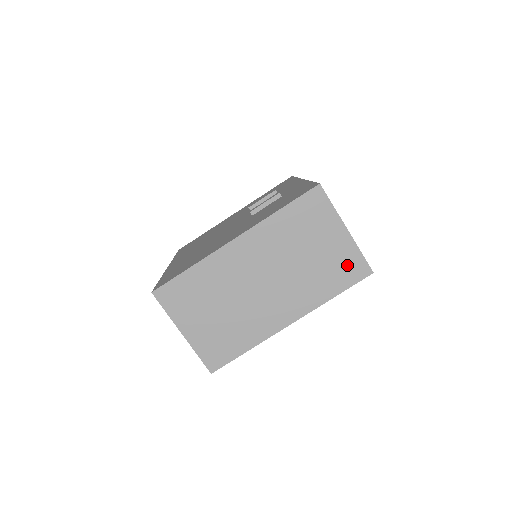
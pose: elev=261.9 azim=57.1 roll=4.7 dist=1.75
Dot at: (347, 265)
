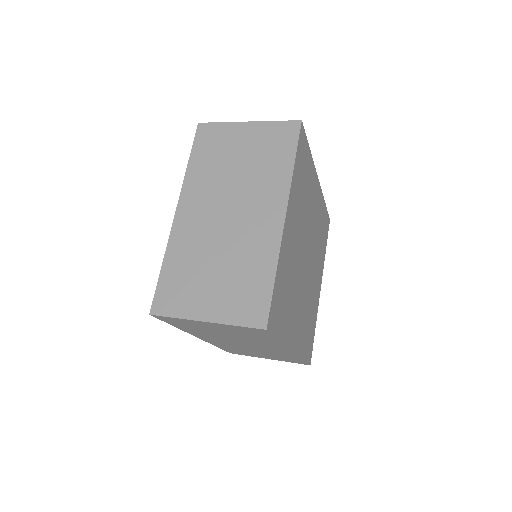
Dot at: (276, 138)
